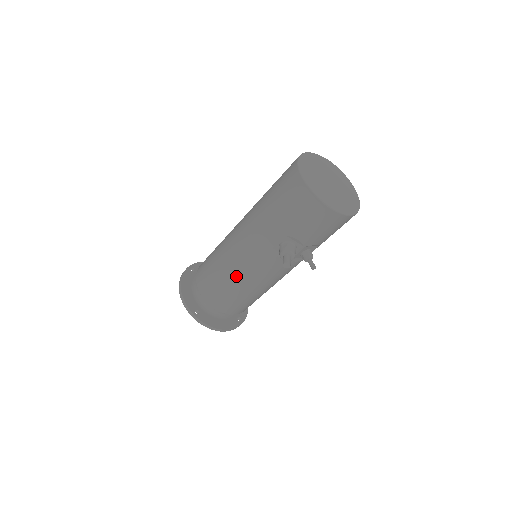
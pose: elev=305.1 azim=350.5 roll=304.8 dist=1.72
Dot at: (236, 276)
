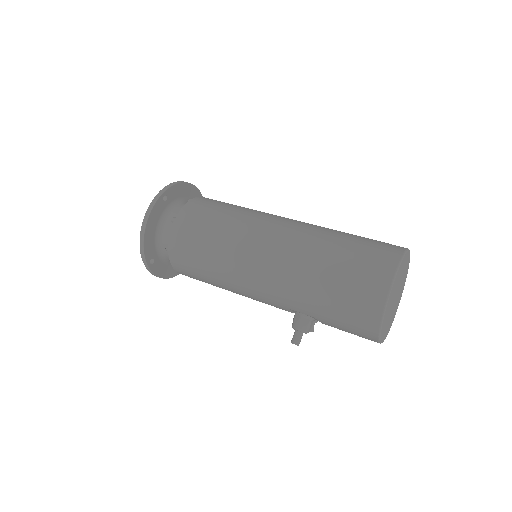
Dot at: (227, 284)
